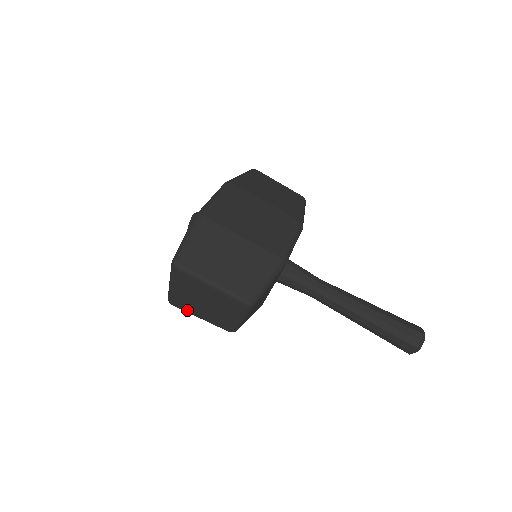
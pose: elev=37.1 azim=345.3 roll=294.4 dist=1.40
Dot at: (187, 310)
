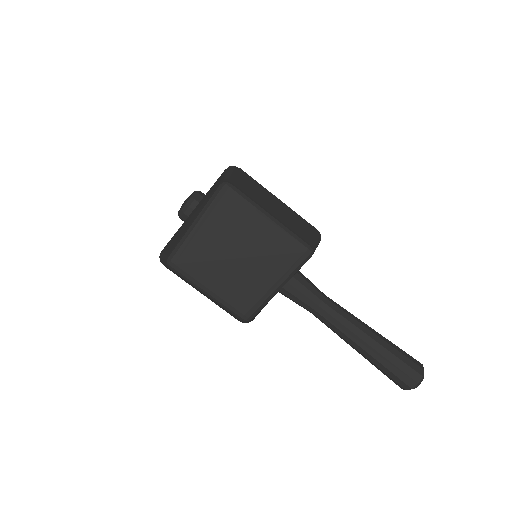
Dot at: (196, 275)
